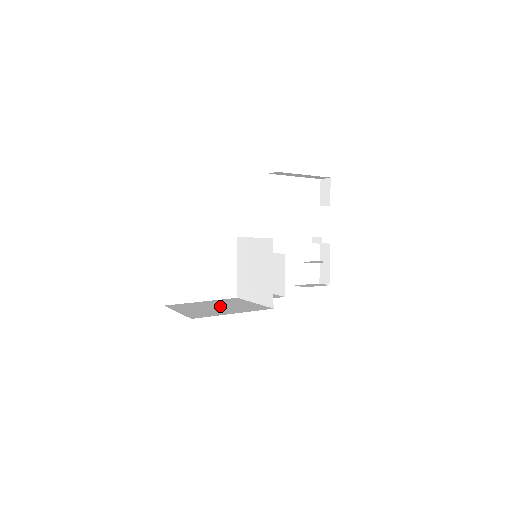
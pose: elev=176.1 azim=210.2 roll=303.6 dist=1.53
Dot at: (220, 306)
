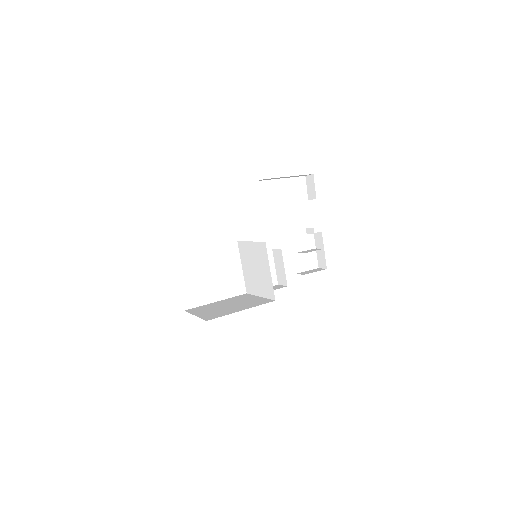
Dot at: (231, 304)
